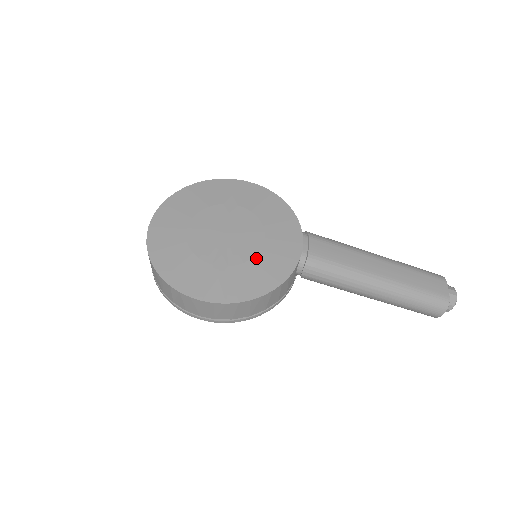
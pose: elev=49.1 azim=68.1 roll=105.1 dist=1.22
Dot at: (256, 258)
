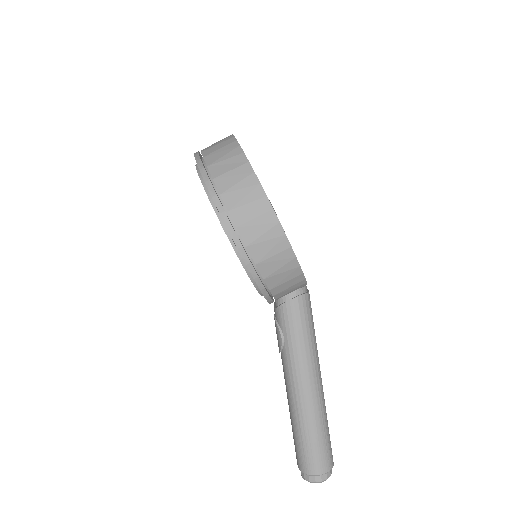
Dot at: occluded
